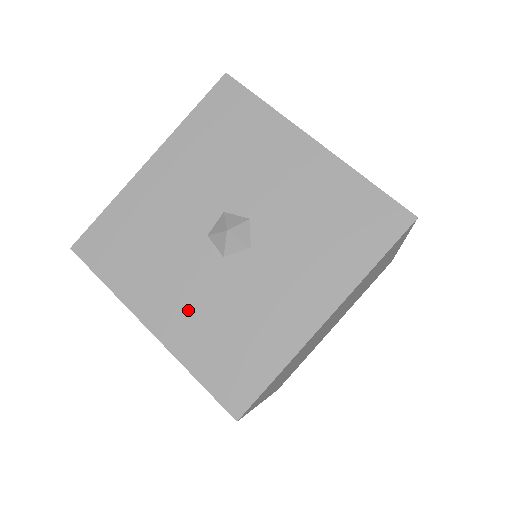
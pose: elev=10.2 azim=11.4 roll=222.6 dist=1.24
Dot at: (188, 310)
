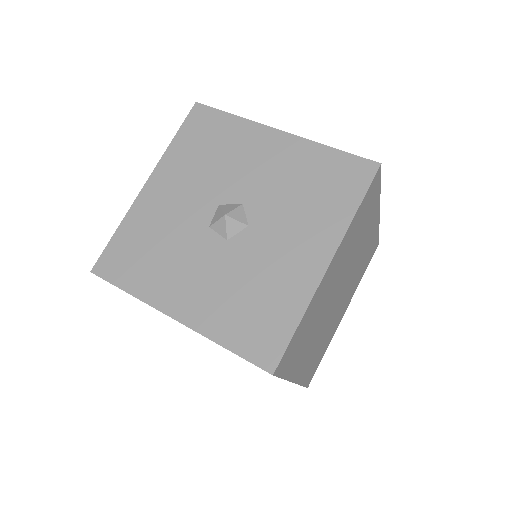
Dot at: (206, 292)
